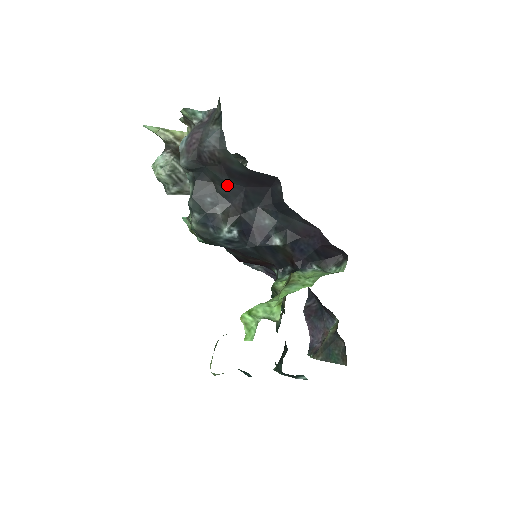
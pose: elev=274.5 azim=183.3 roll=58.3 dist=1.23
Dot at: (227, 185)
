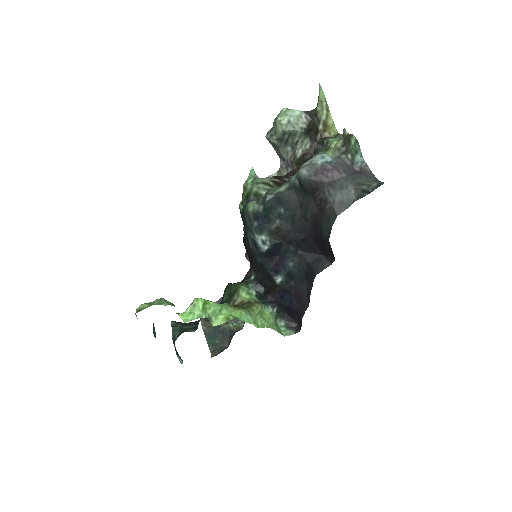
Dot at: (304, 221)
